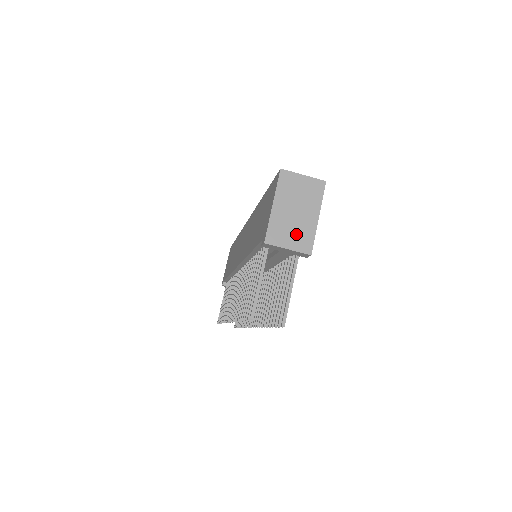
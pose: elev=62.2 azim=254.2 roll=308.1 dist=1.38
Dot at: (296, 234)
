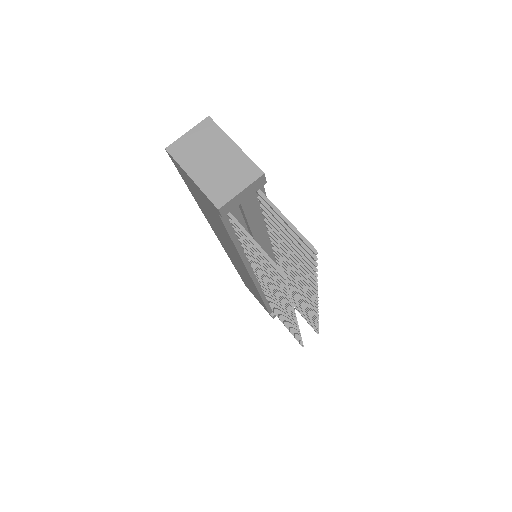
Dot at: (234, 174)
